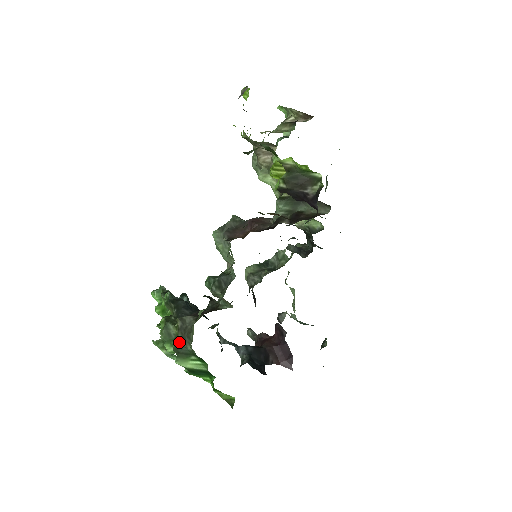
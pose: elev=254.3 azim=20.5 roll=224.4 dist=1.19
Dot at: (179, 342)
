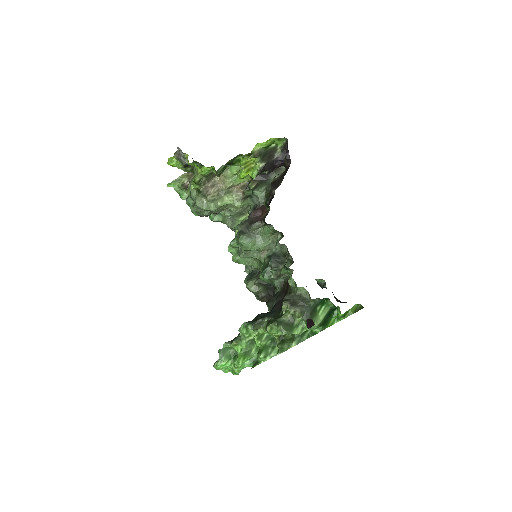
Dot at: (302, 311)
